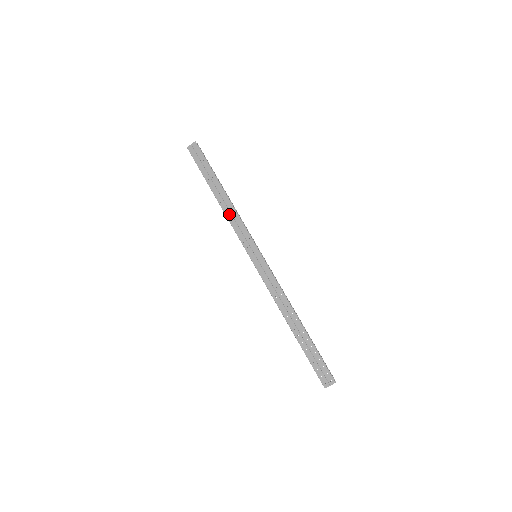
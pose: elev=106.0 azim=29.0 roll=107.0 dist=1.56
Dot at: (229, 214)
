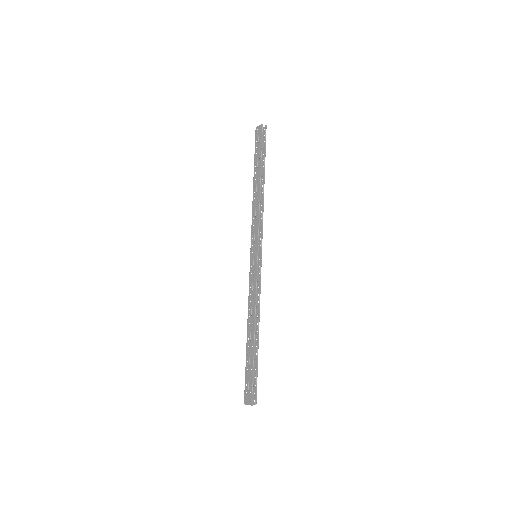
Dot at: (254, 206)
